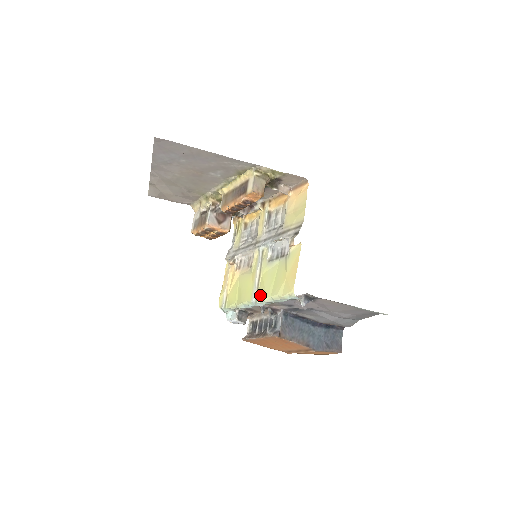
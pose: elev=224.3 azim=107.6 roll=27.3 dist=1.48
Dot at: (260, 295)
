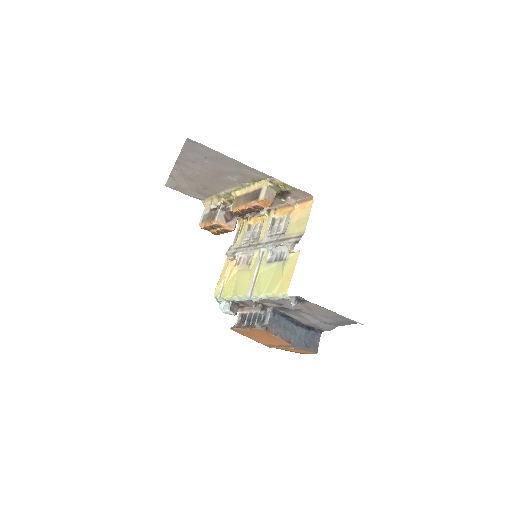
Dot at: (255, 291)
